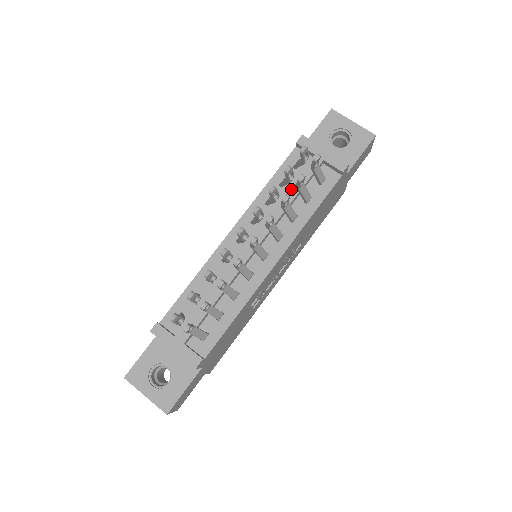
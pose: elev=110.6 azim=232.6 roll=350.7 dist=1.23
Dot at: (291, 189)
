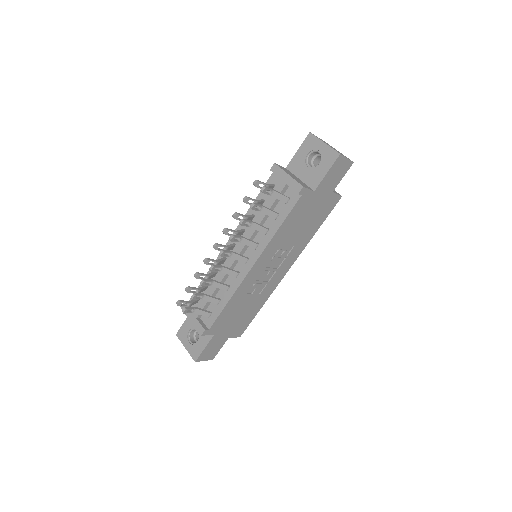
Dot at: occluded
